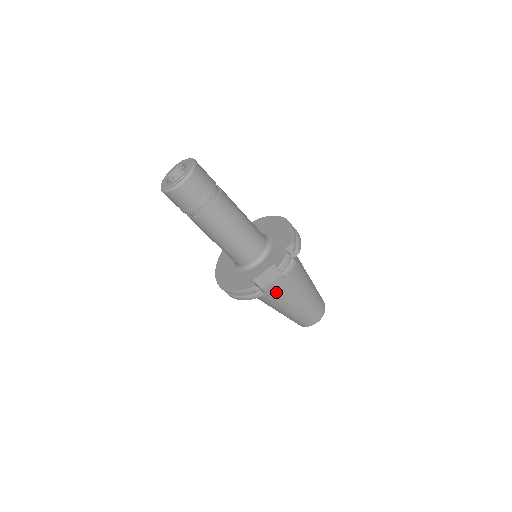
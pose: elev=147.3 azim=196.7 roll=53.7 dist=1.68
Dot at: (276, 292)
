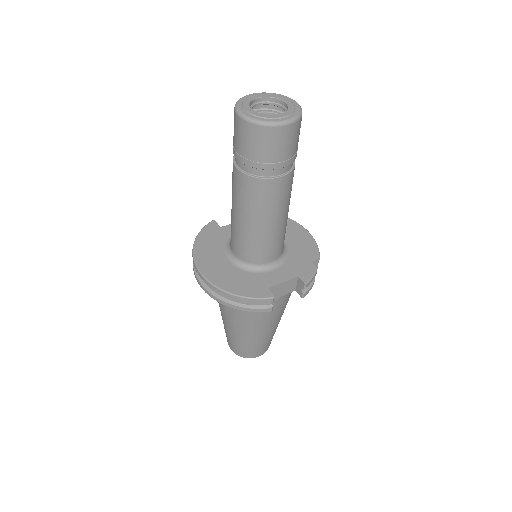
Dot at: occluded
